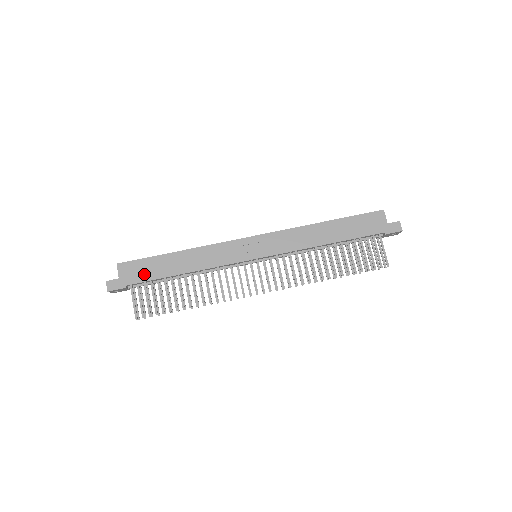
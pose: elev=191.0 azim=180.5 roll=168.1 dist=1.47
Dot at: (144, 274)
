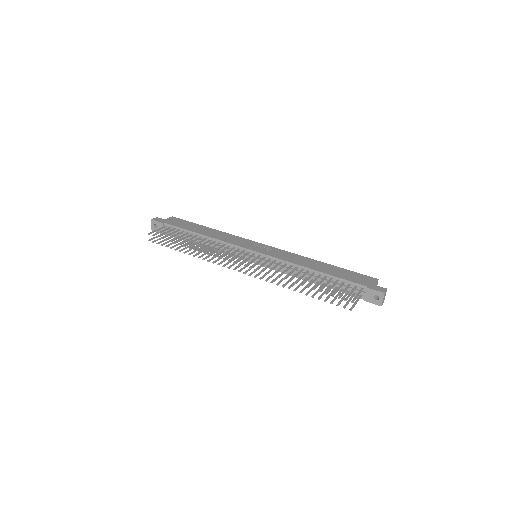
Dot at: (180, 224)
